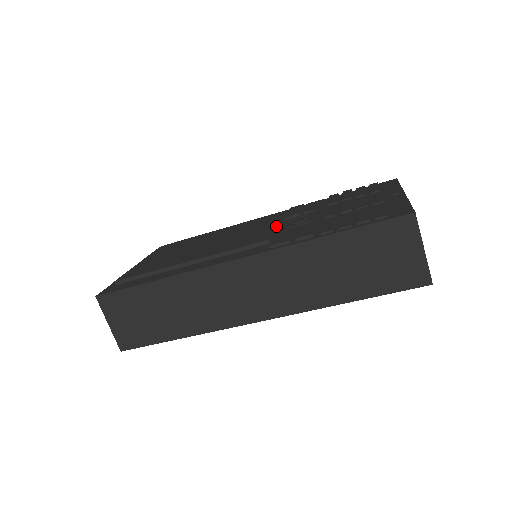
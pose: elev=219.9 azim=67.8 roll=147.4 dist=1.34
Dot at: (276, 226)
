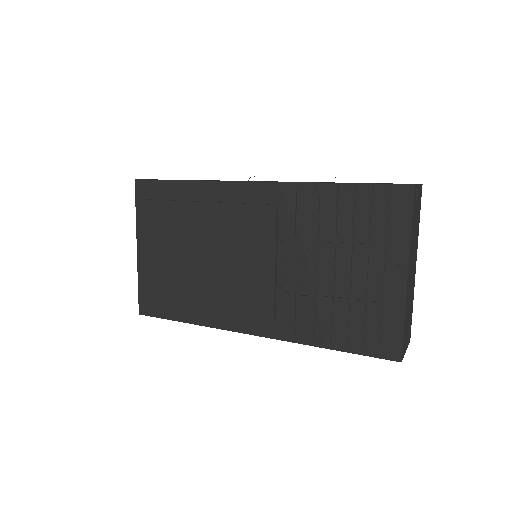
Dot at: (274, 276)
